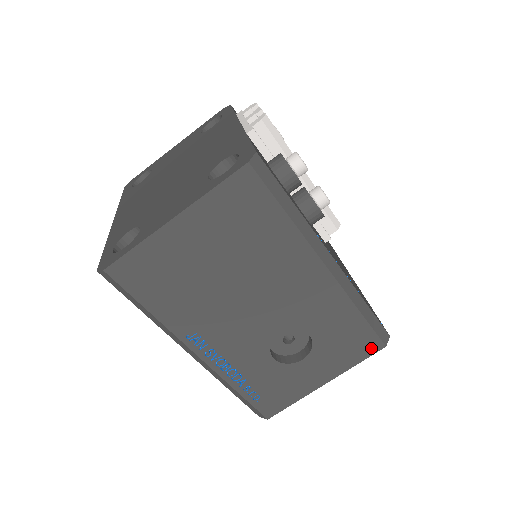
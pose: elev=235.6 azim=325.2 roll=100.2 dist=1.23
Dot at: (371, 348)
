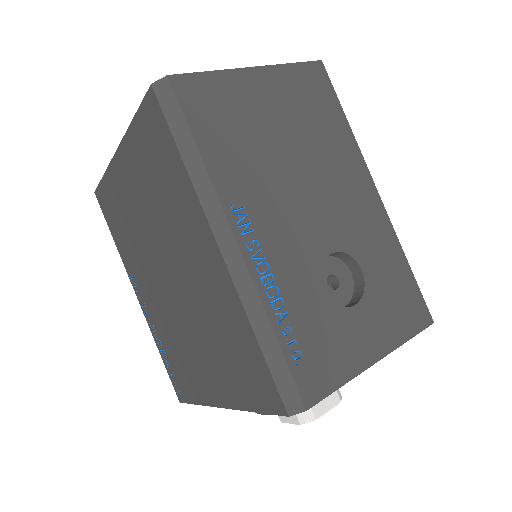
Dot at: (420, 319)
